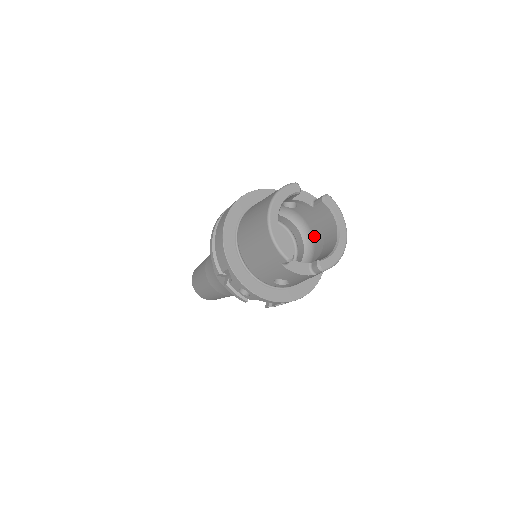
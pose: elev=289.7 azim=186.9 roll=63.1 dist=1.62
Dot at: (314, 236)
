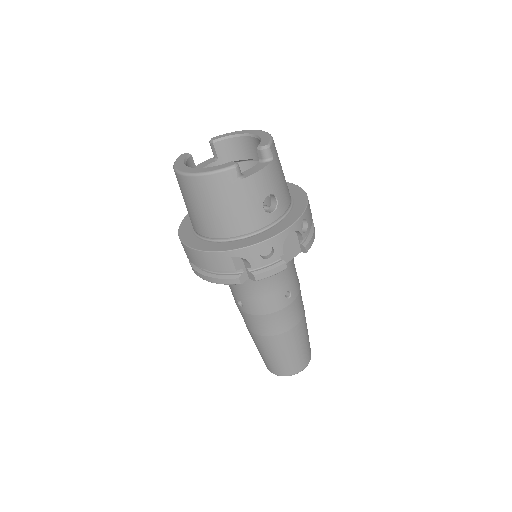
Dot at: occluded
